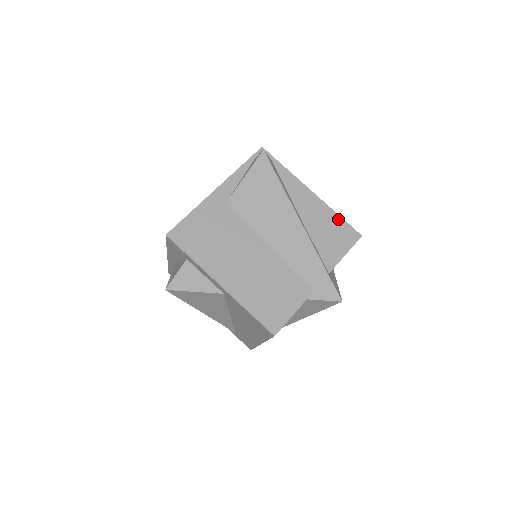
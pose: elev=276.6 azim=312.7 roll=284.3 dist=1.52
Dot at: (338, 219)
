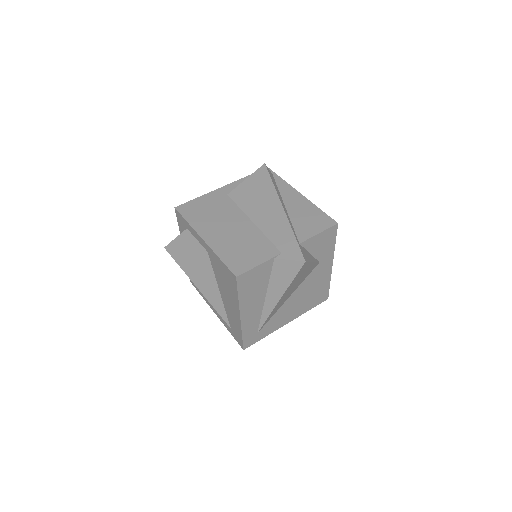
Dot at: (319, 211)
